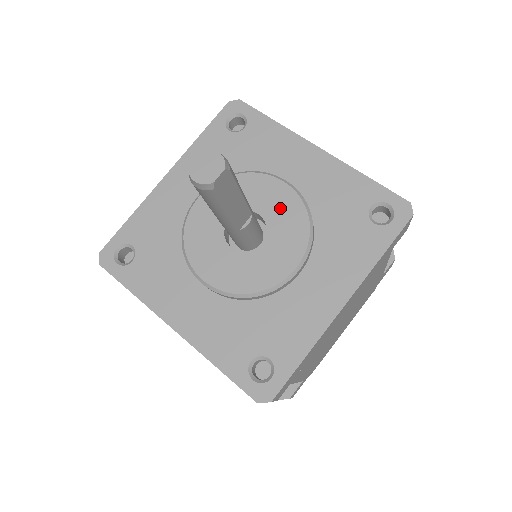
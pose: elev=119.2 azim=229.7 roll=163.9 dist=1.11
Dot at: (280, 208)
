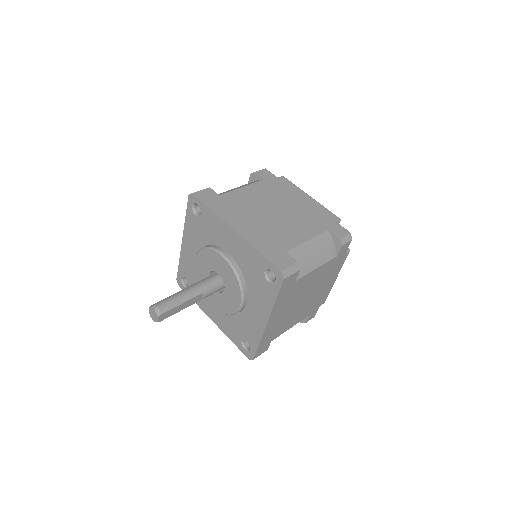
Dot at: (225, 272)
